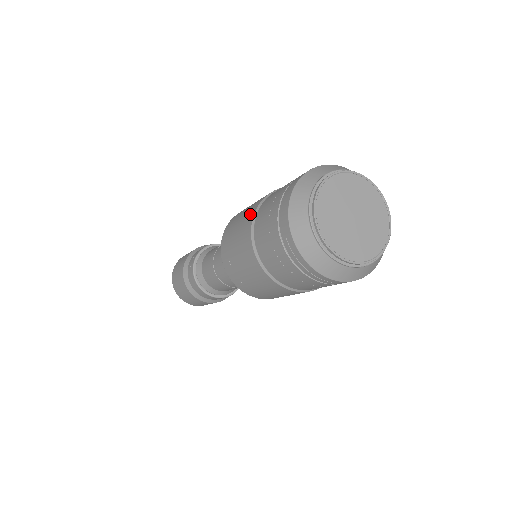
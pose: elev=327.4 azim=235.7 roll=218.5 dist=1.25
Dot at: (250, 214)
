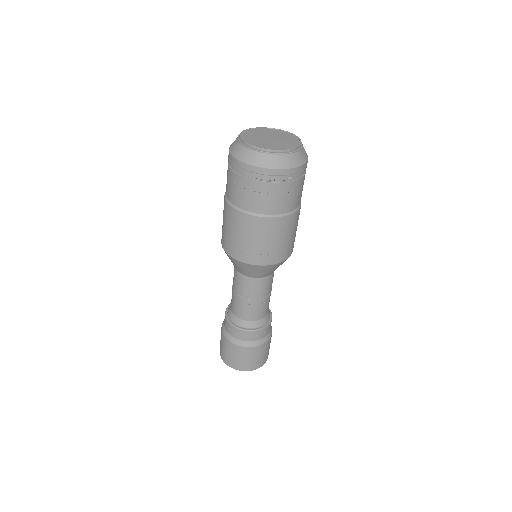
Dot at: occluded
